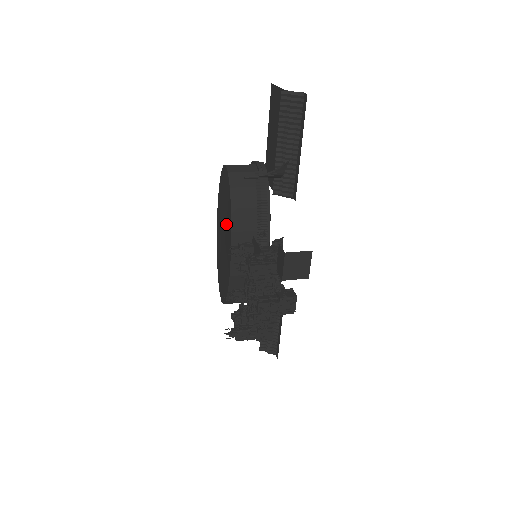
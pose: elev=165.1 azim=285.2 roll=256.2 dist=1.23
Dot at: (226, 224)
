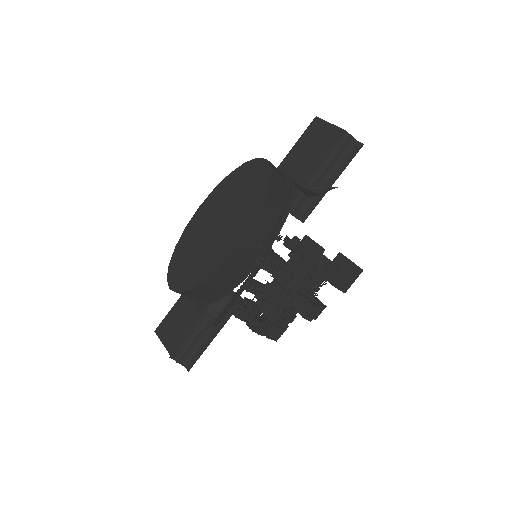
Dot at: (235, 212)
